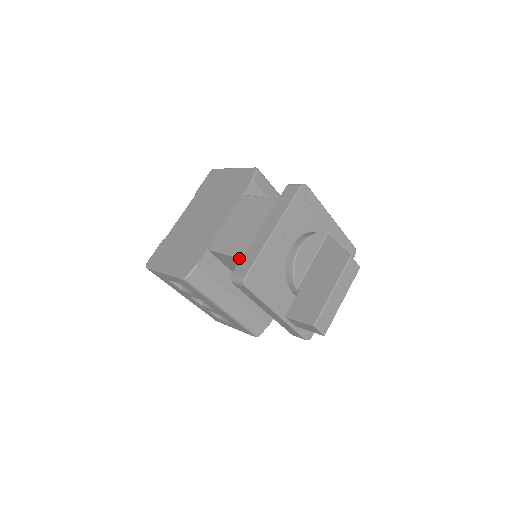
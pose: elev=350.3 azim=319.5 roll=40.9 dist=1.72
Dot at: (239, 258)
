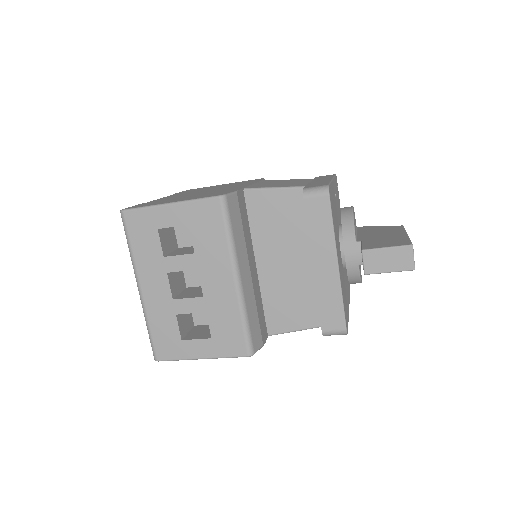
Dot at: (301, 187)
